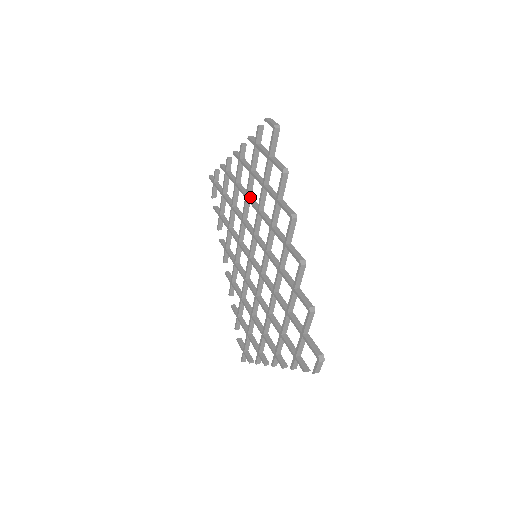
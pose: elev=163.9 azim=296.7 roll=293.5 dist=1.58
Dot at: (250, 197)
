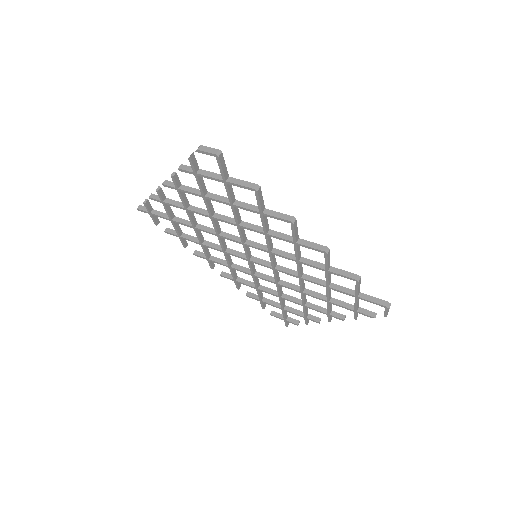
Dot at: (215, 215)
